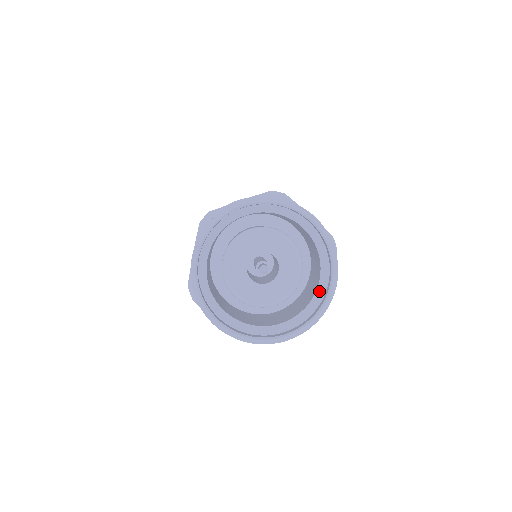
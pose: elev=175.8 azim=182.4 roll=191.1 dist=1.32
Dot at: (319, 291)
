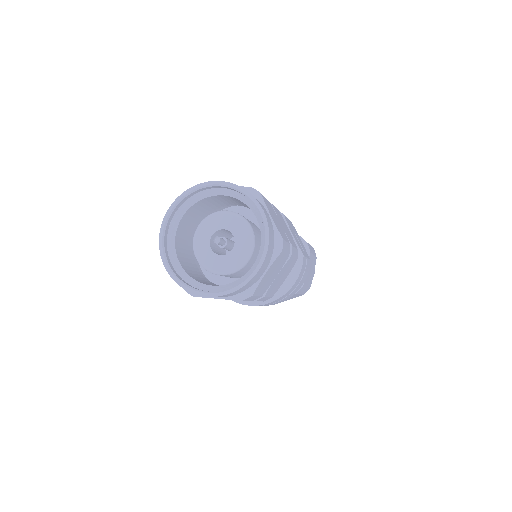
Dot at: (261, 225)
